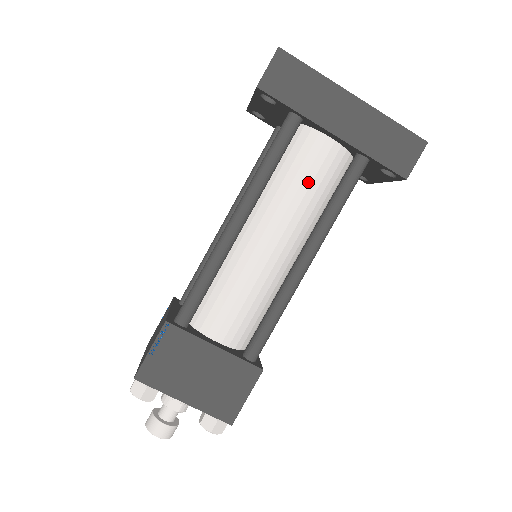
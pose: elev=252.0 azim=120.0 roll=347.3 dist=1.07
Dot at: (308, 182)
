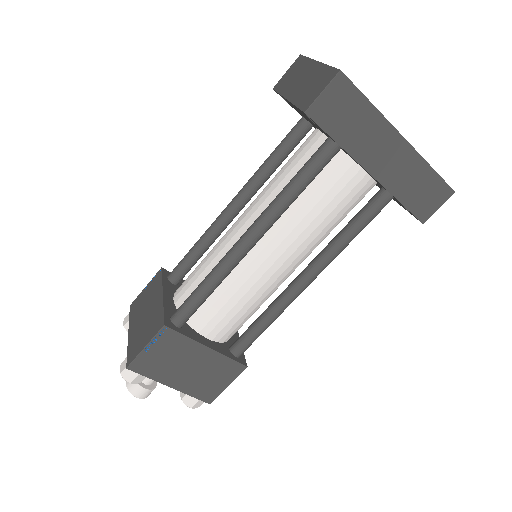
Dot at: (329, 210)
